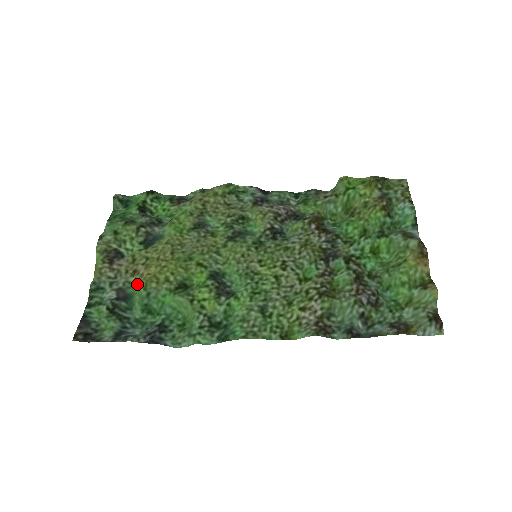
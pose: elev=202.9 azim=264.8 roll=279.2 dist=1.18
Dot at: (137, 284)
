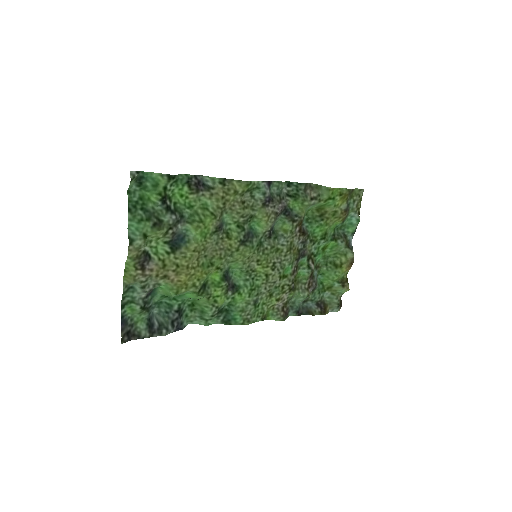
Dot at: (165, 285)
